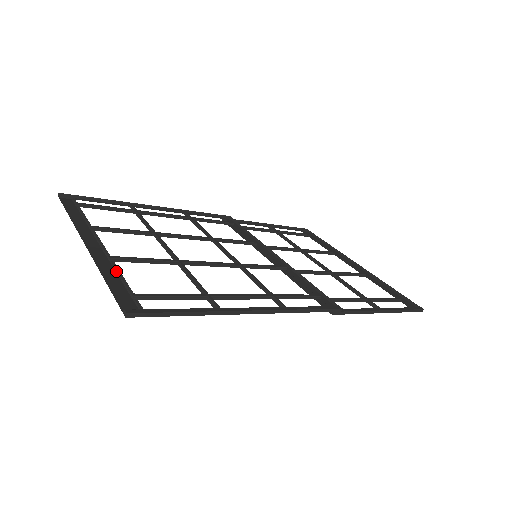
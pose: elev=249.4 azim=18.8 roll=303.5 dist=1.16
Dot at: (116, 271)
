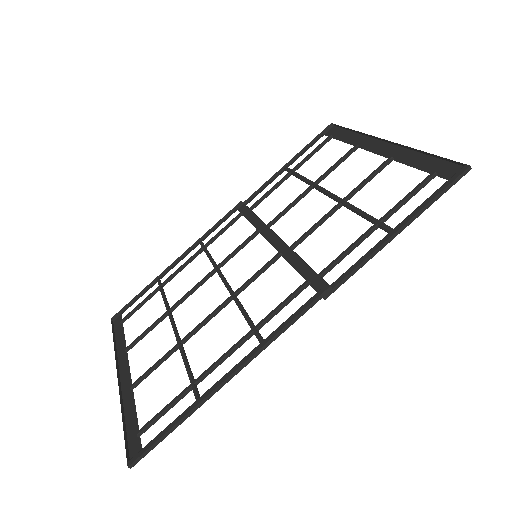
Dot at: (134, 402)
